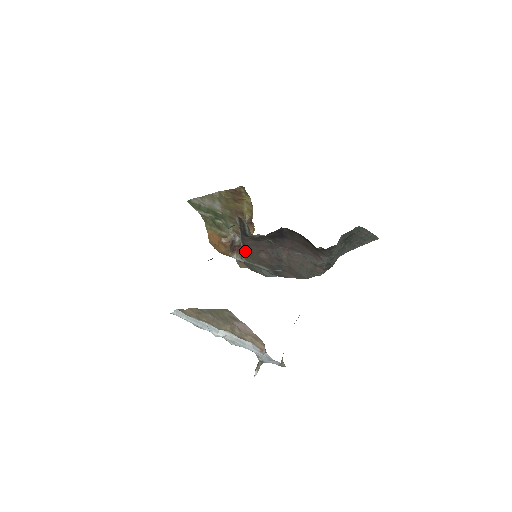
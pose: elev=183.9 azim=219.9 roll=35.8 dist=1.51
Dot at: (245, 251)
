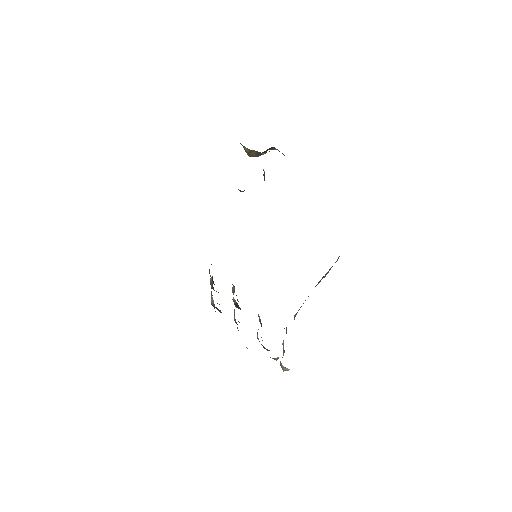
Dot at: occluded
